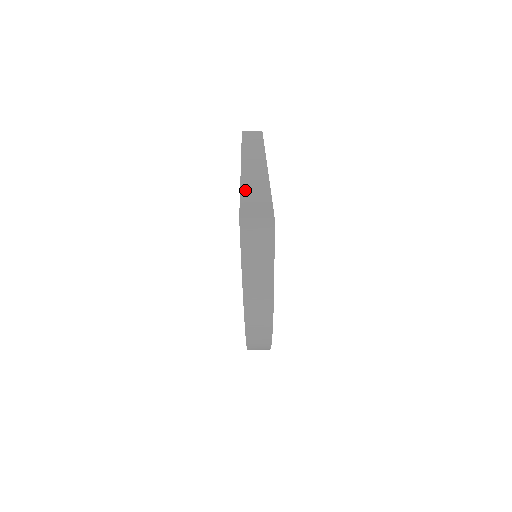
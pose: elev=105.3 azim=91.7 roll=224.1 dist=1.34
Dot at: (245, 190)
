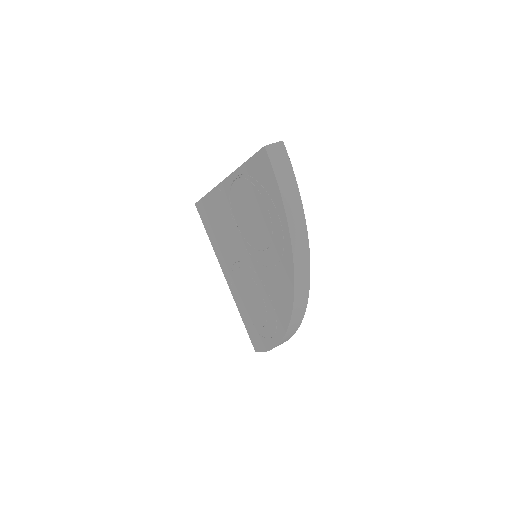
Dot at: occluded
